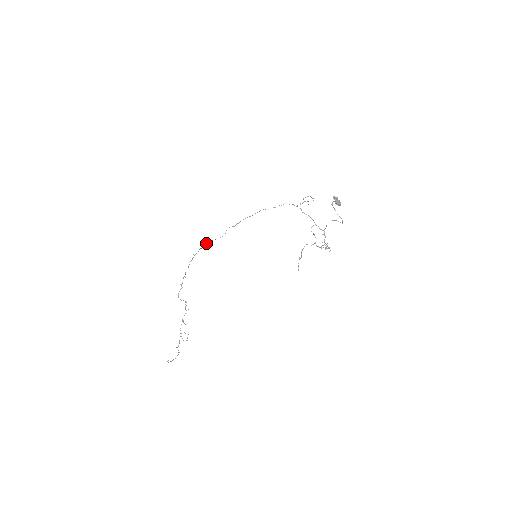
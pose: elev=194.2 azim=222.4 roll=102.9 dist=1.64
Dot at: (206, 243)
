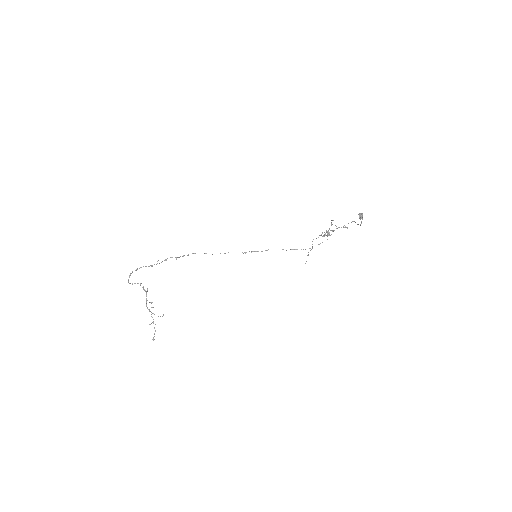
Dot at: occluded
